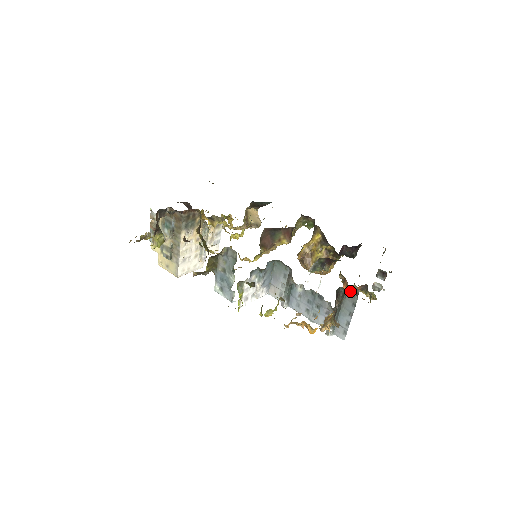
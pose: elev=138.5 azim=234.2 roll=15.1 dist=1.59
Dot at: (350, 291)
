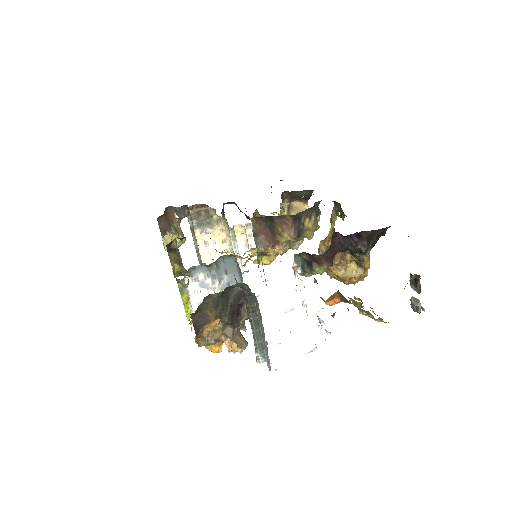
Dot at: (248, 291)
